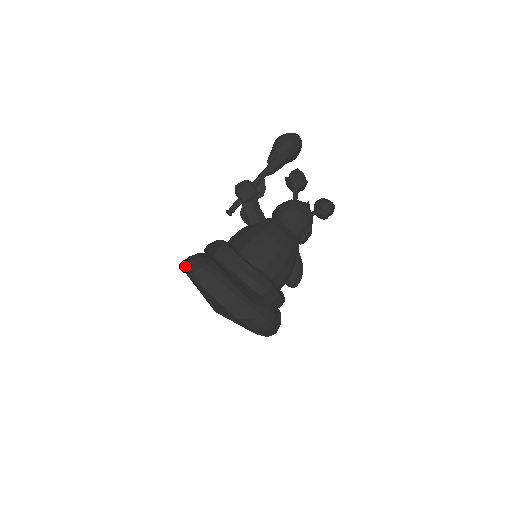
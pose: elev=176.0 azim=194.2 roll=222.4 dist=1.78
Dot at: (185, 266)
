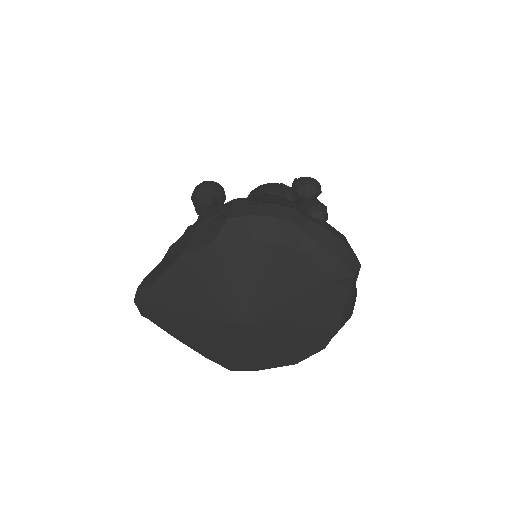
Dot at: (139, 311)
